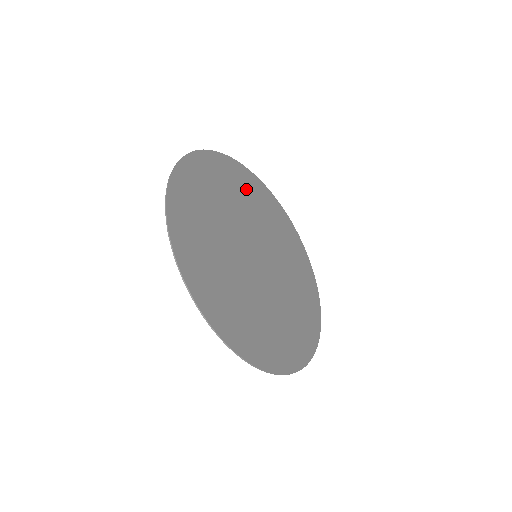
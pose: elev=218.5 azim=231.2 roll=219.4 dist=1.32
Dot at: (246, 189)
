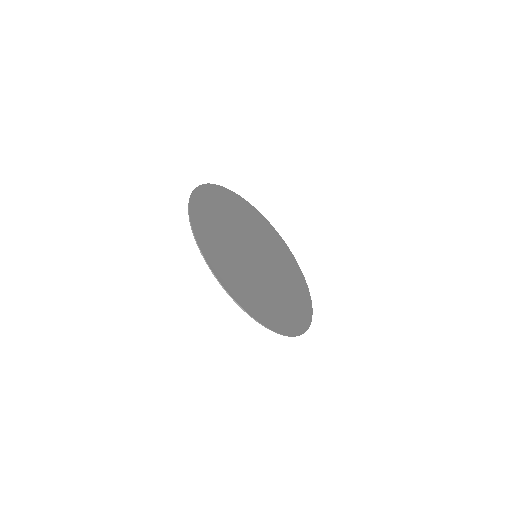
Dot at: (272, 238)
